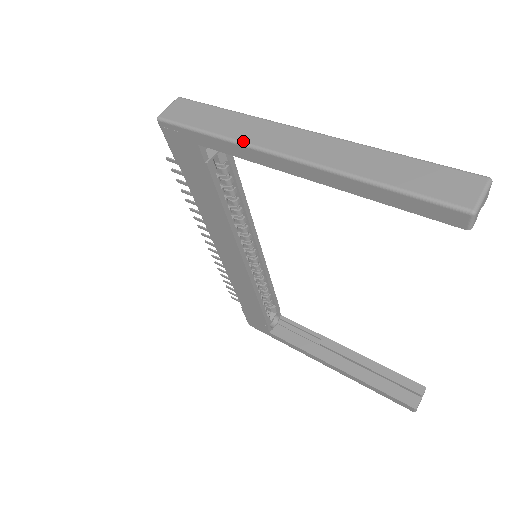
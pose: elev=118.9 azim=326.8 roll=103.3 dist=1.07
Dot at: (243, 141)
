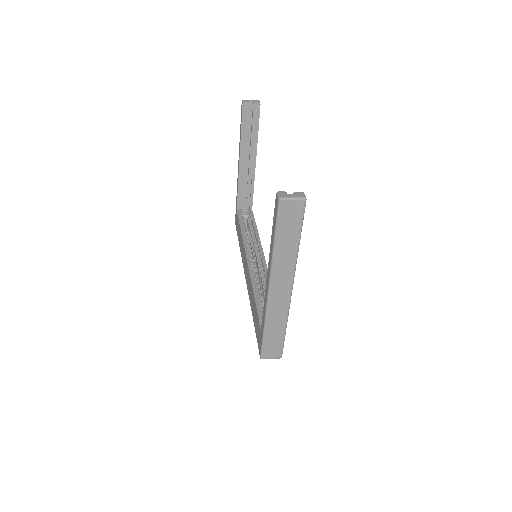
Dot at: occluded
